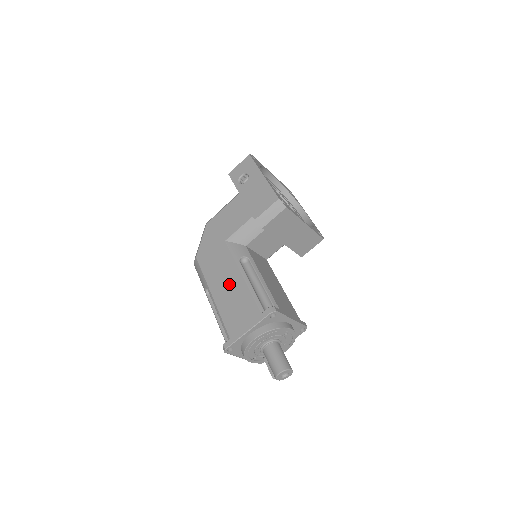
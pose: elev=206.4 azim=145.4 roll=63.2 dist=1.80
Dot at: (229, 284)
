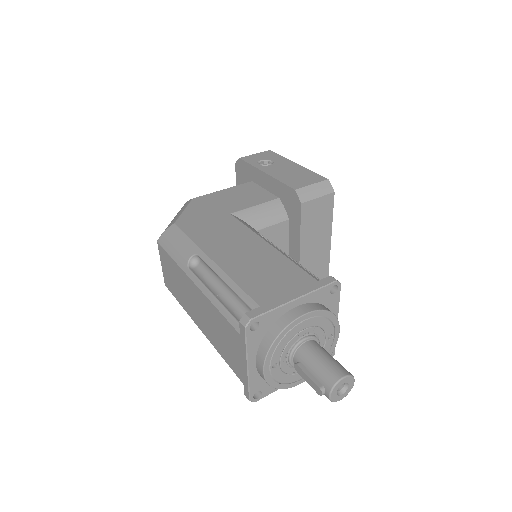
Dot at: (246, 250)
